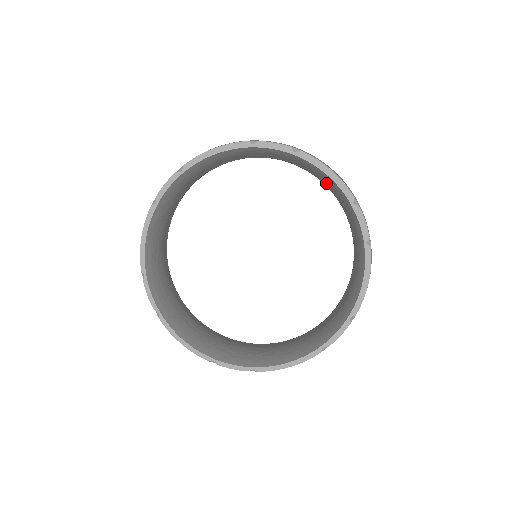
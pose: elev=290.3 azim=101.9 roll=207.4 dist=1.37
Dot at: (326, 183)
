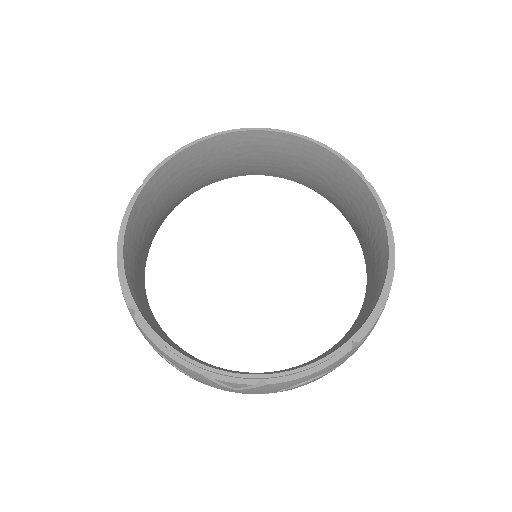
Dot at: (375, 272)
